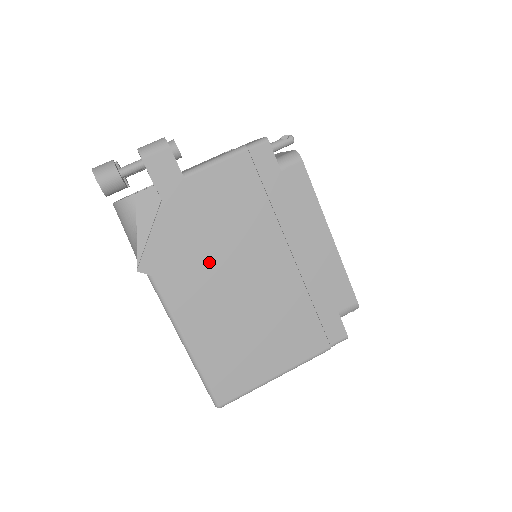
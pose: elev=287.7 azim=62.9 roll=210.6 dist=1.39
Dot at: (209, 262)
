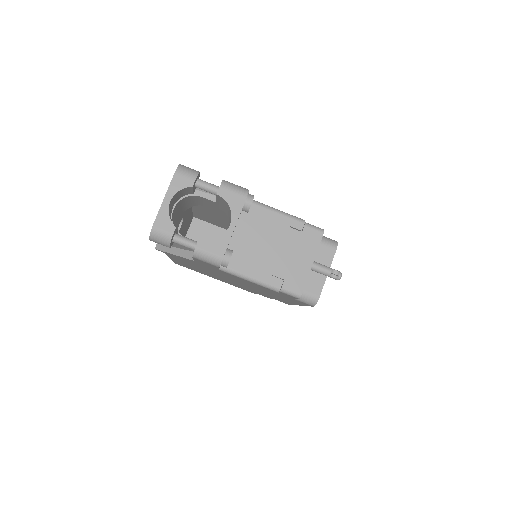
Dot at: (208, 270)
